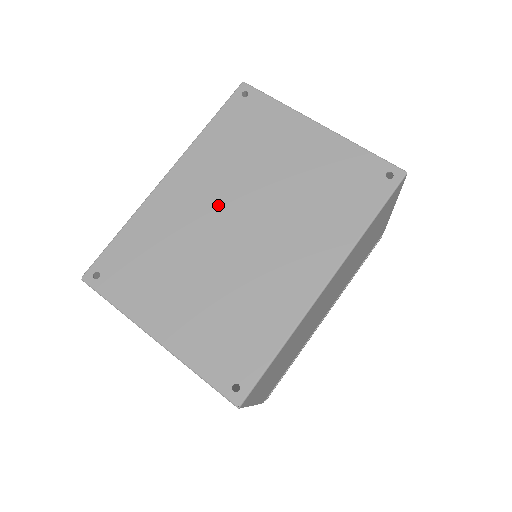
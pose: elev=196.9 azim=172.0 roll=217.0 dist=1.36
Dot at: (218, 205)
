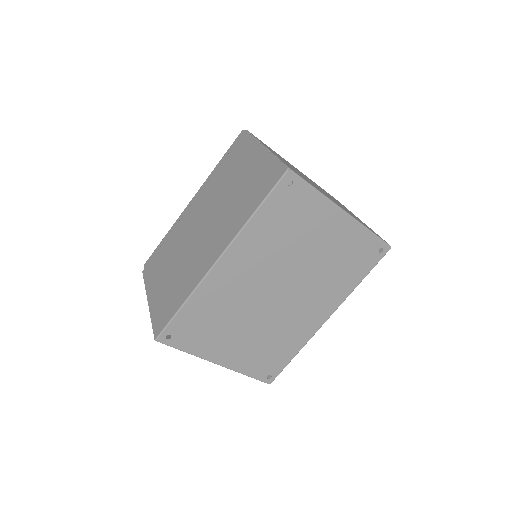
Dot at: (262, 280)
